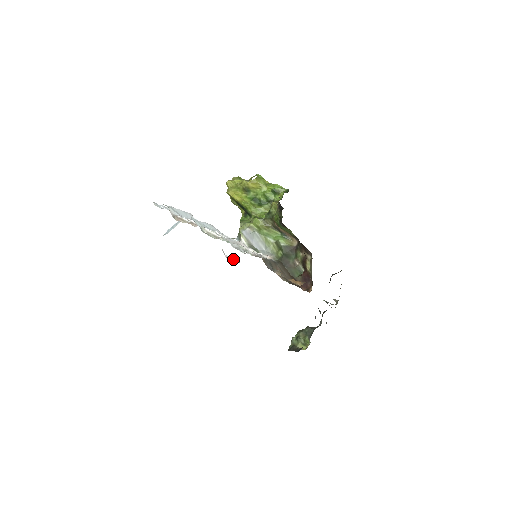
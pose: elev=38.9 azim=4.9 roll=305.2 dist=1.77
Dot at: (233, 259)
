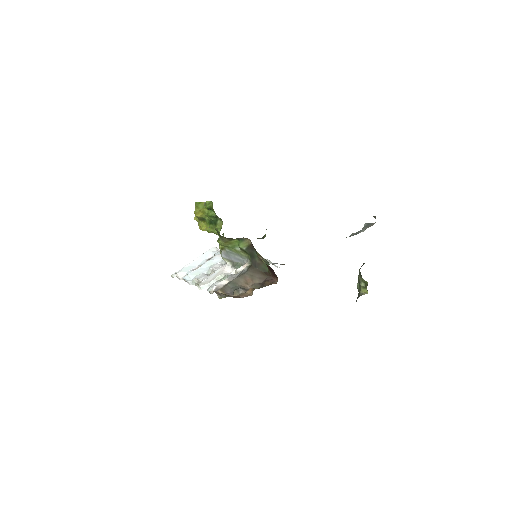
Dot at: occluded
